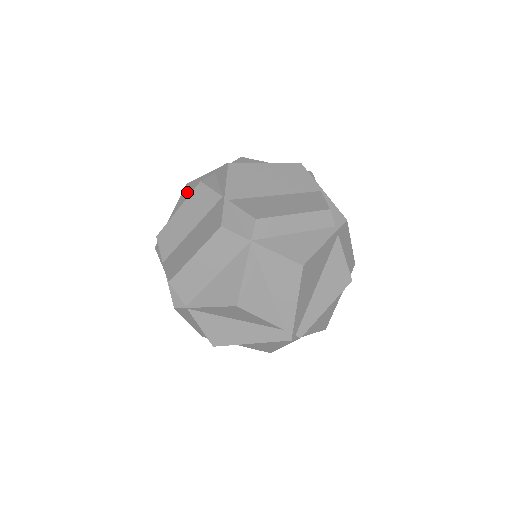
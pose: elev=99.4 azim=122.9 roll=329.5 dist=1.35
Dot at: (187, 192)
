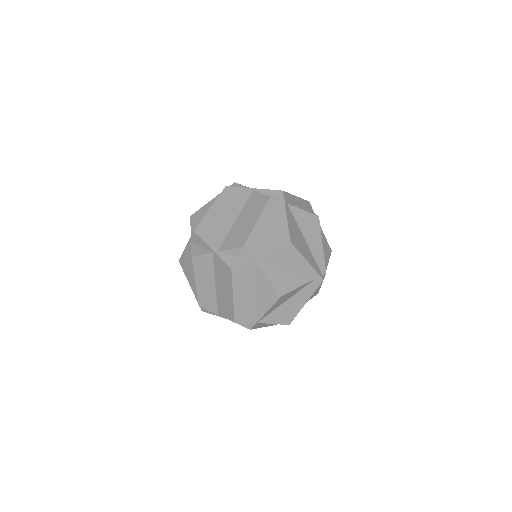
Dot at: (185, 266)
